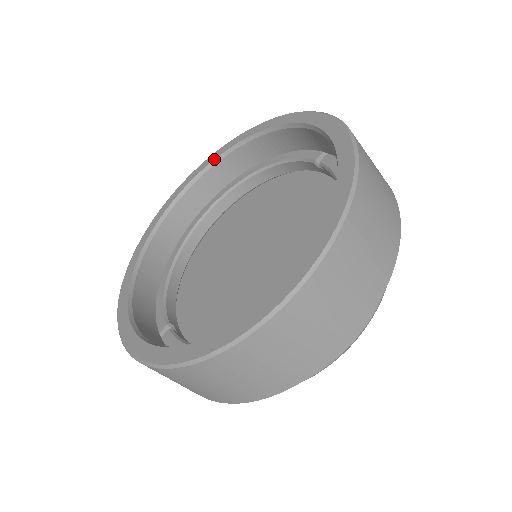
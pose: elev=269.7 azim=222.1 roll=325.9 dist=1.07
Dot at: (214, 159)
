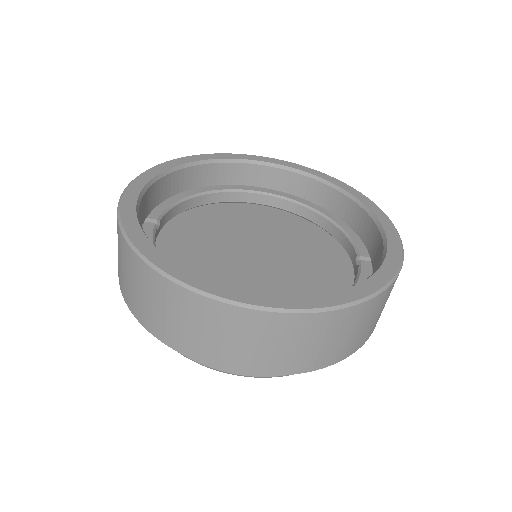
Dot at: (310, 173)
